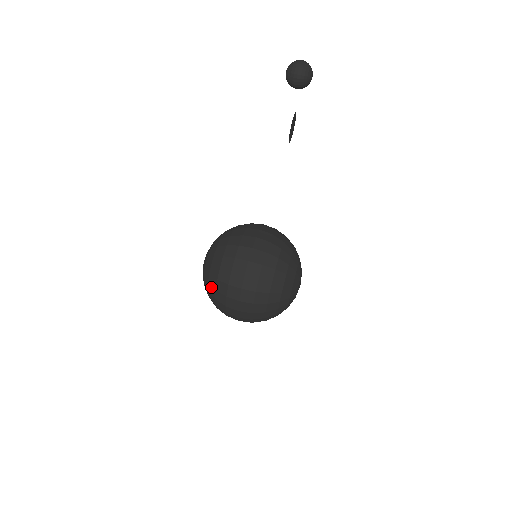
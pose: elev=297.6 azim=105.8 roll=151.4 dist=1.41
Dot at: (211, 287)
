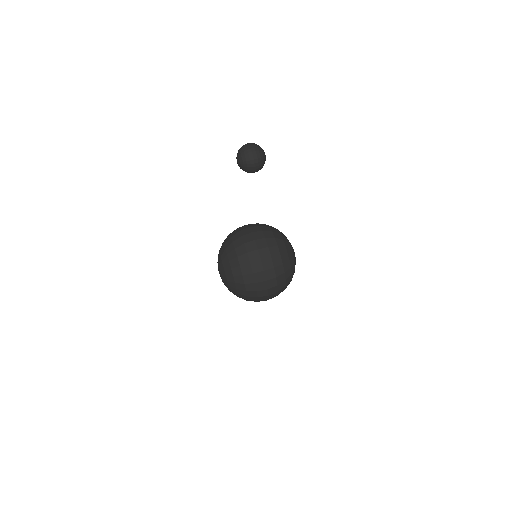
Dot at: occluded
